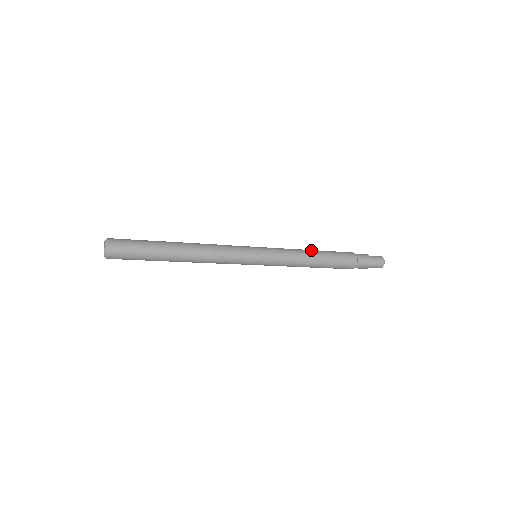
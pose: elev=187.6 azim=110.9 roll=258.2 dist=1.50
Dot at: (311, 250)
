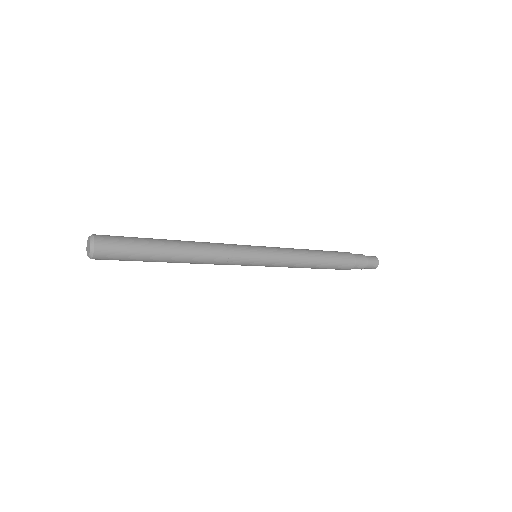
Dot at: occluded
